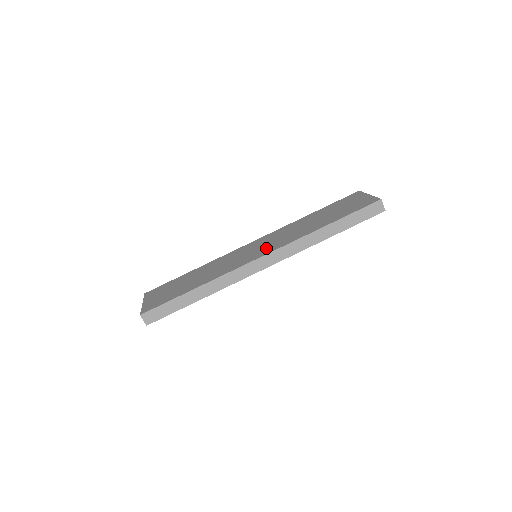
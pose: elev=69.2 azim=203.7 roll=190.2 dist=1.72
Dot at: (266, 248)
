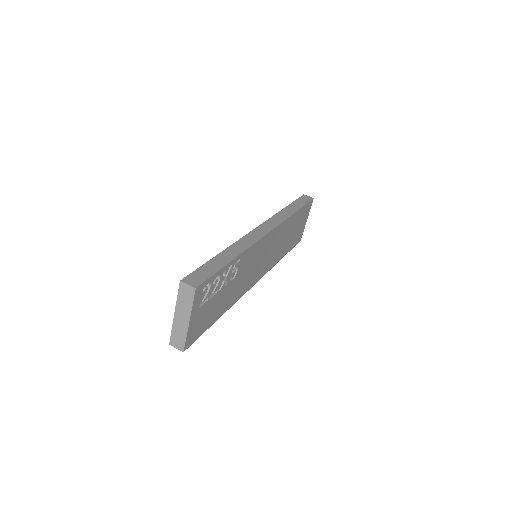
Dot at: occluded
